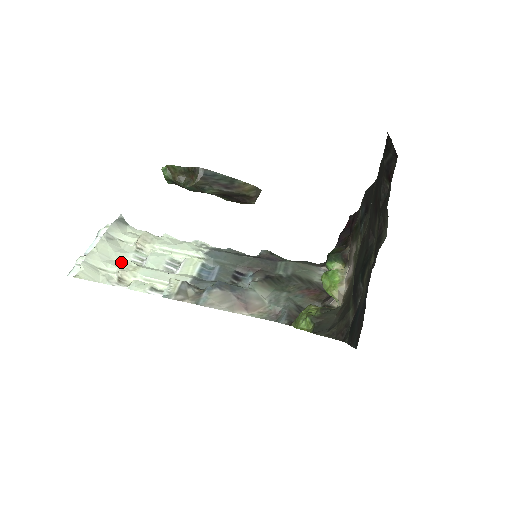
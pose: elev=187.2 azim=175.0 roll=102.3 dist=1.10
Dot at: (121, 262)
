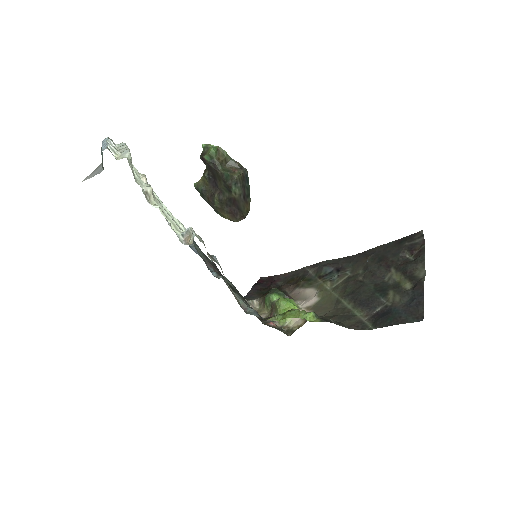
Dot at: occluded
